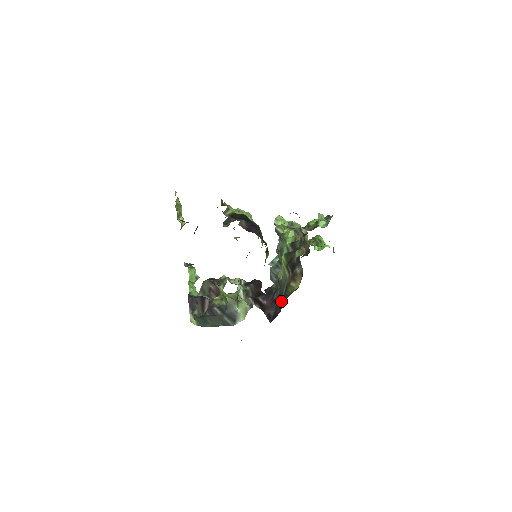
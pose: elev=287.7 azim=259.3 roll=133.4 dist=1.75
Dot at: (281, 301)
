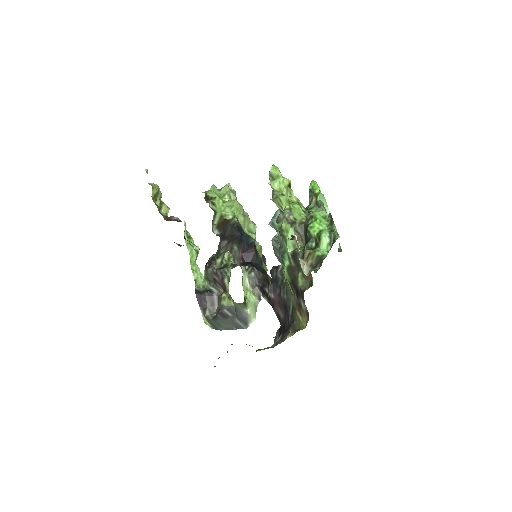
Dot at: (289, 316)
